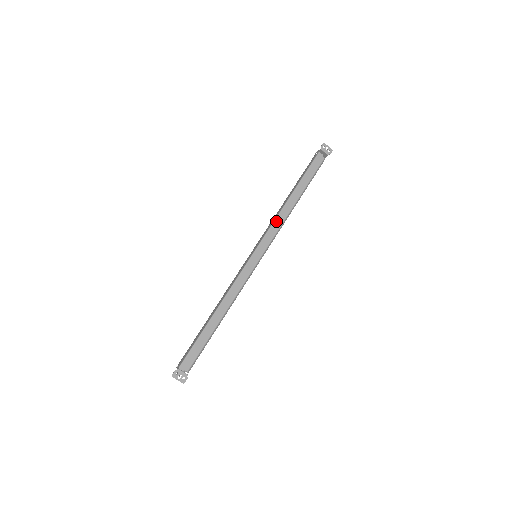
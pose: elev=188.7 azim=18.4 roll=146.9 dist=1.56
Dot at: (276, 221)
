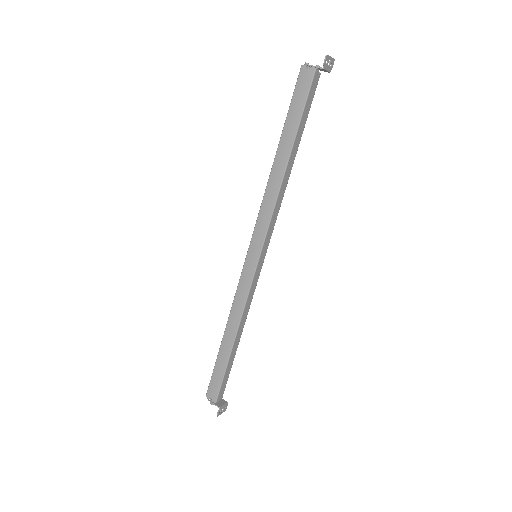
Dot at: (276, 207)
